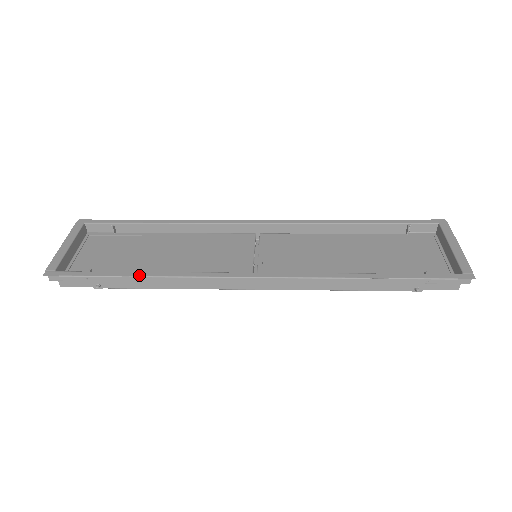
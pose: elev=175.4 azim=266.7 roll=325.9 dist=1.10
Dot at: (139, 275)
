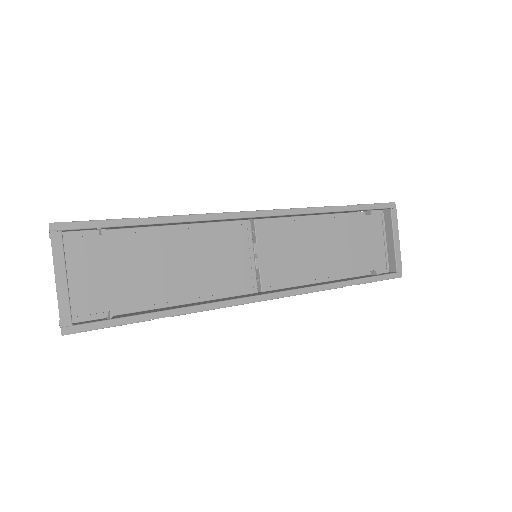
Dot at: (168, 316)
